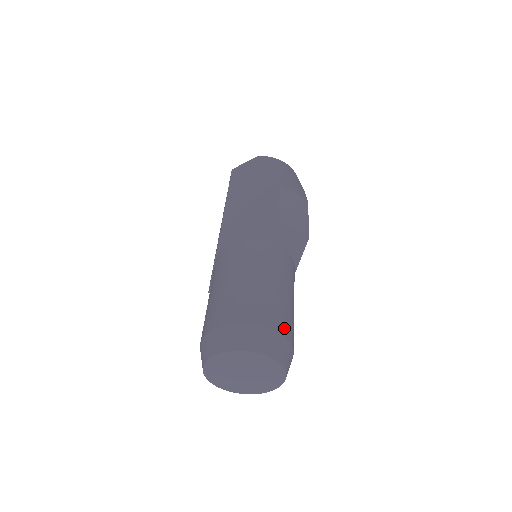
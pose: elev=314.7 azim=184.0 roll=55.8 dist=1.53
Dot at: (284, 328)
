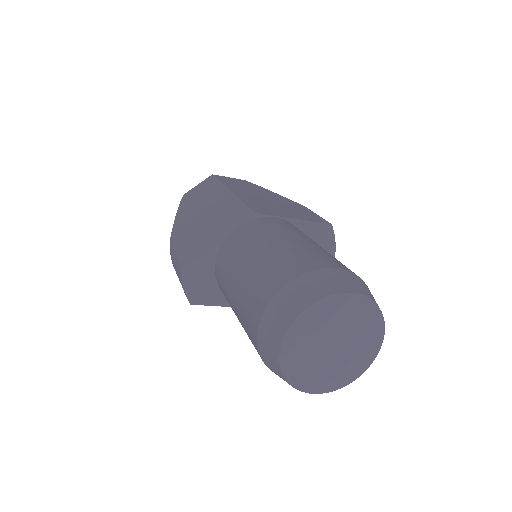
Dot at: occluded
